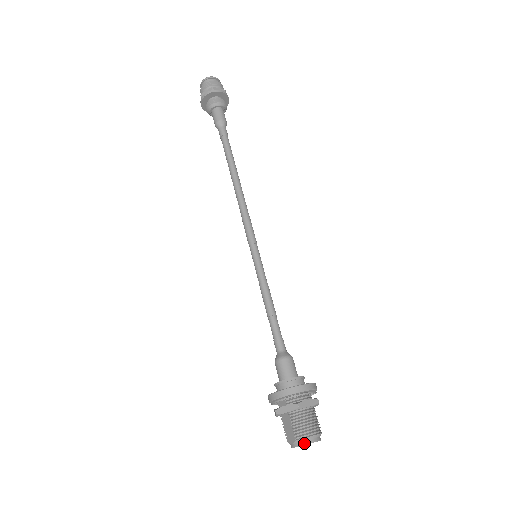
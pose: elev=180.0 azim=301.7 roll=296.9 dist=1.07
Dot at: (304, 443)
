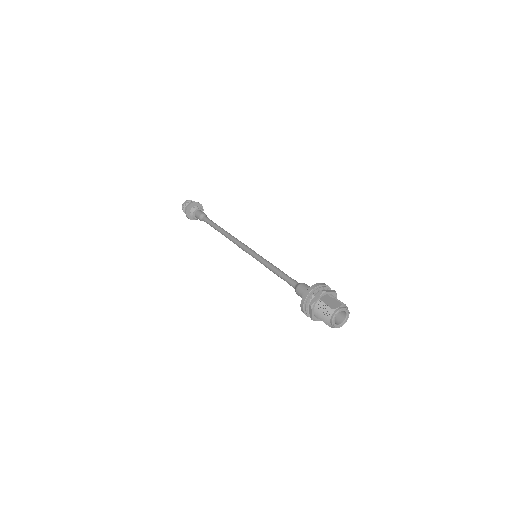
Dot at: (346, 308)
